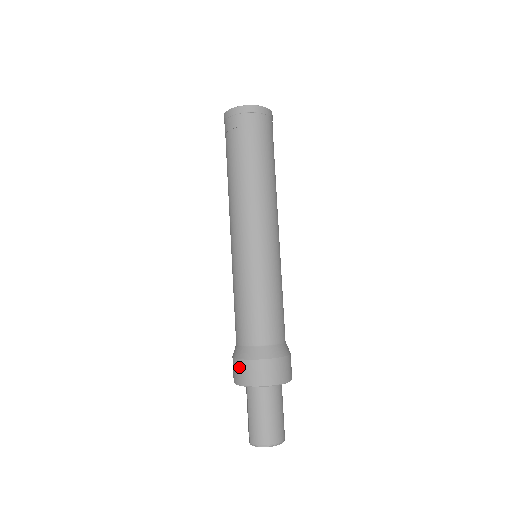
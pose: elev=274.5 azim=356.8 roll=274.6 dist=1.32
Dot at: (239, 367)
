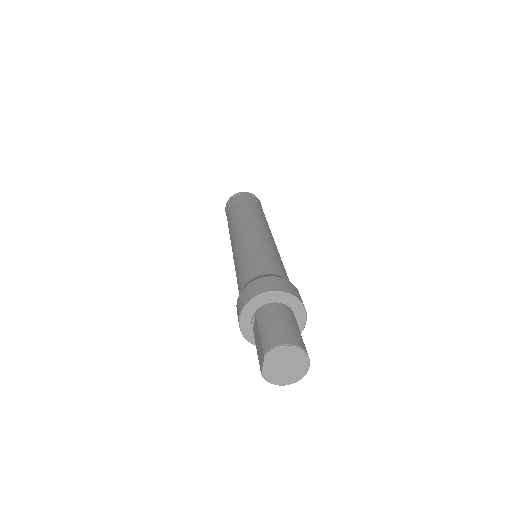
Dot at: (246, 291)
